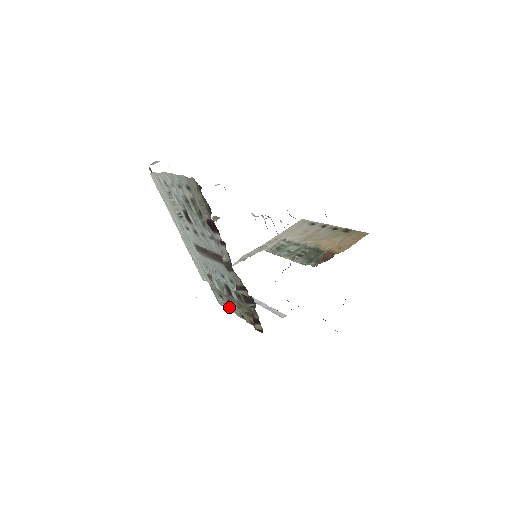
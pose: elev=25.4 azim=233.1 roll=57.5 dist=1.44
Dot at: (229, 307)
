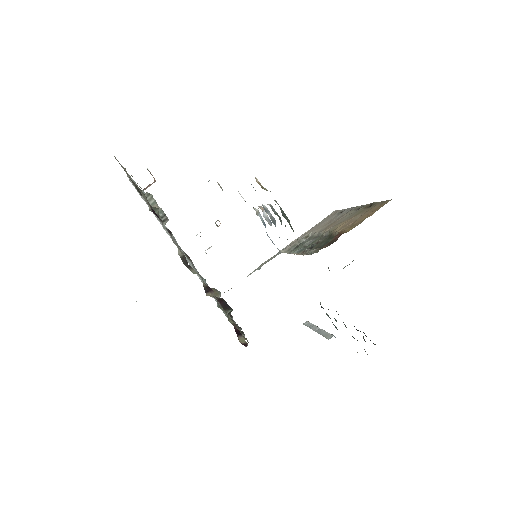
Dot at: occluded
